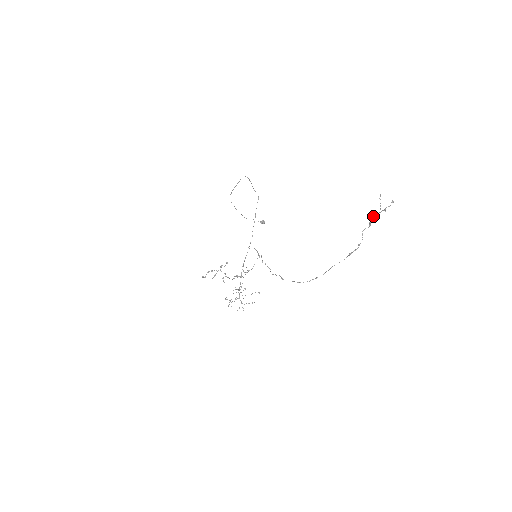
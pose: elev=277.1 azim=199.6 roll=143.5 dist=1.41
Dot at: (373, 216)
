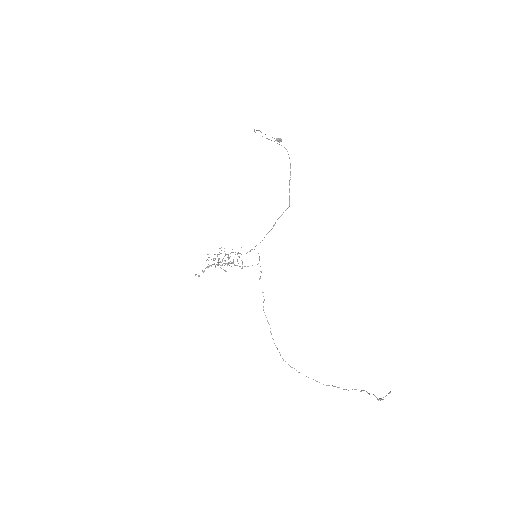
Dot at: occluded
